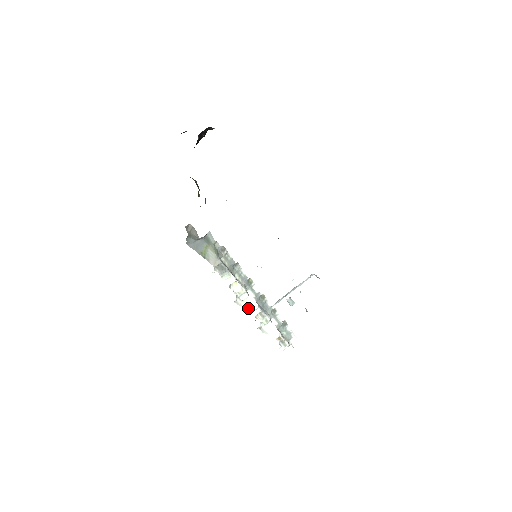
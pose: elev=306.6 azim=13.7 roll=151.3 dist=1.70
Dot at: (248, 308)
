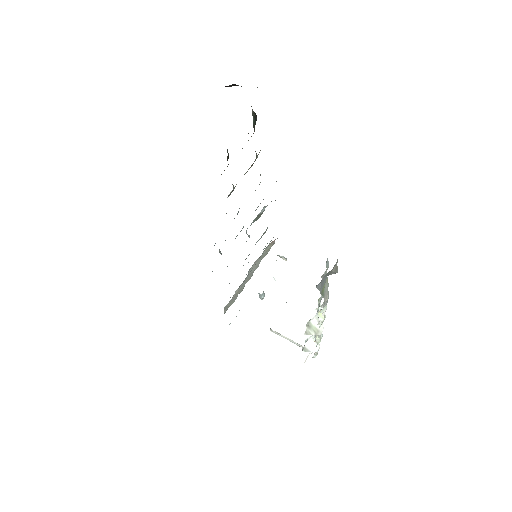
Dot at: (316, 334)
